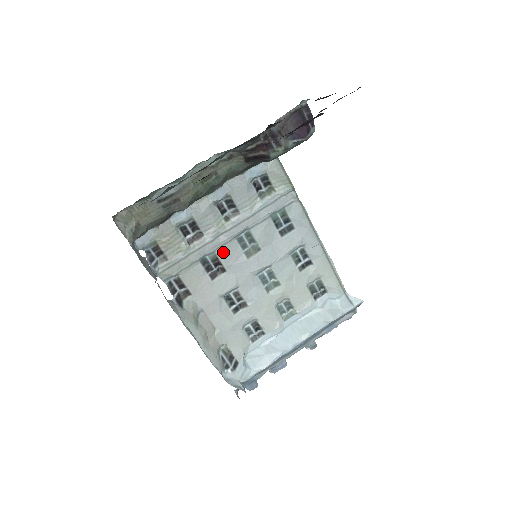
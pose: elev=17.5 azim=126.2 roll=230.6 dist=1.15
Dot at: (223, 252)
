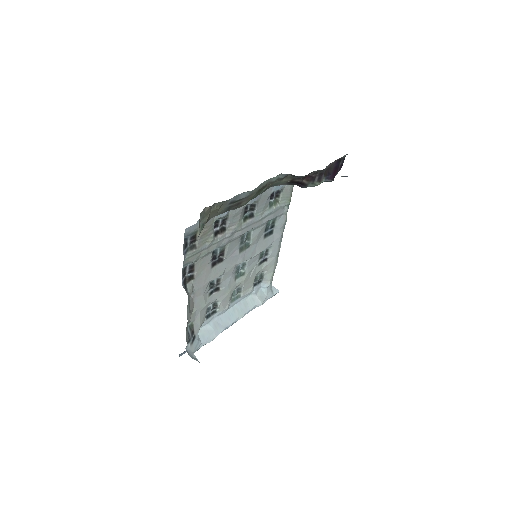
Dot at: (230, 246)
